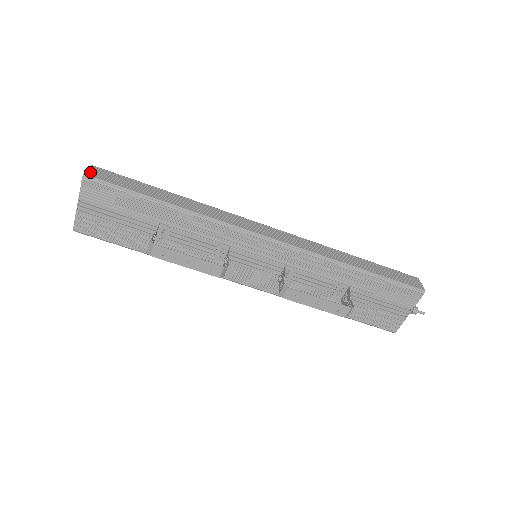
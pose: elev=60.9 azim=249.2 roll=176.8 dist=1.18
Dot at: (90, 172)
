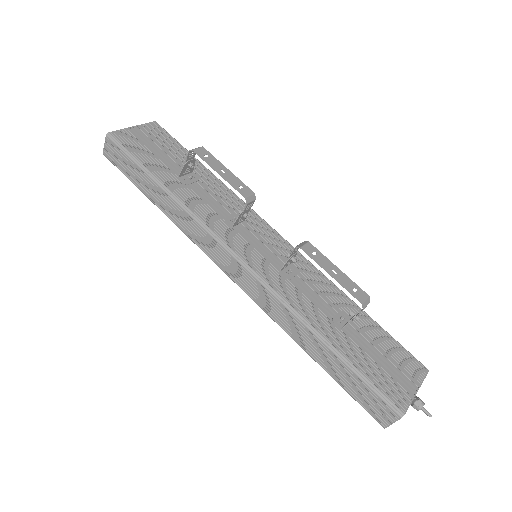
Dot at: occluded
